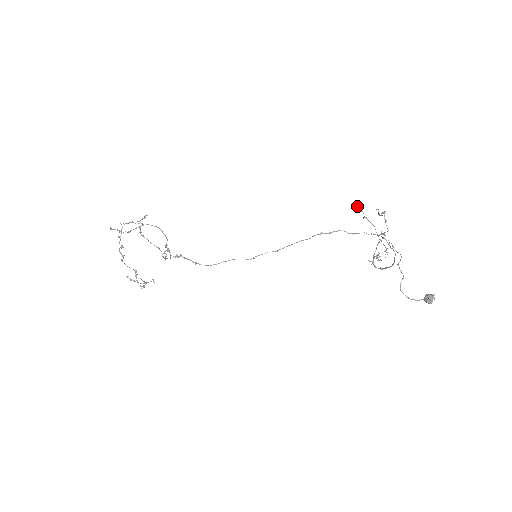
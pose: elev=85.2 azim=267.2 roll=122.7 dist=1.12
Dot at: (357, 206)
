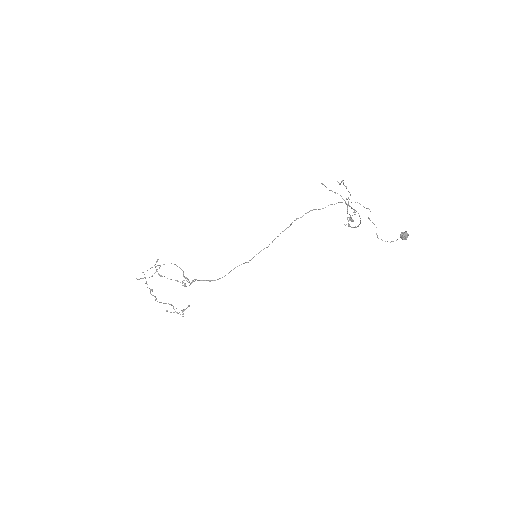
Dot at: (321, 183)
